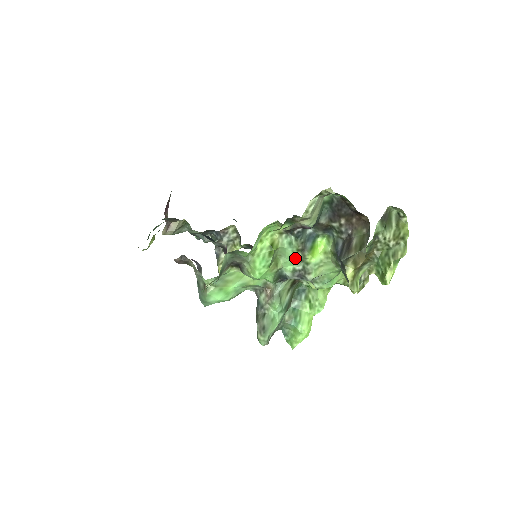
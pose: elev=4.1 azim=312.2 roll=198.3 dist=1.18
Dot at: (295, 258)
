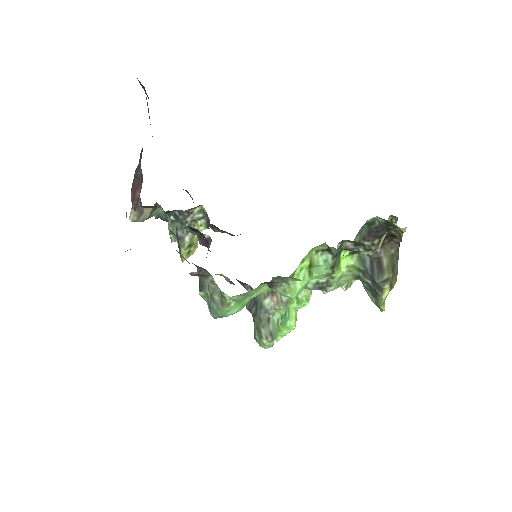
Dot at: (325, 274)
